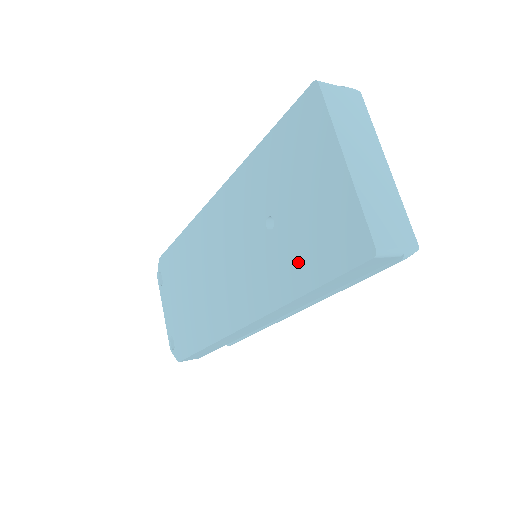
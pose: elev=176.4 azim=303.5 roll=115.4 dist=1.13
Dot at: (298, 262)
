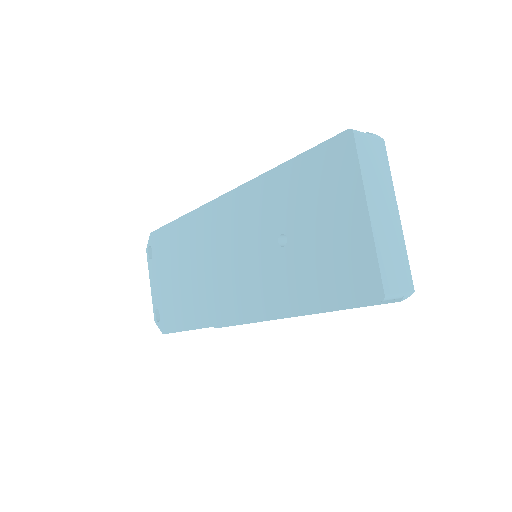
Dot at: (307, 283)
